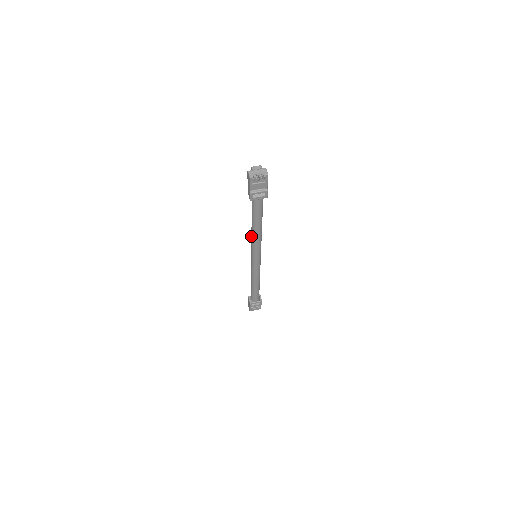
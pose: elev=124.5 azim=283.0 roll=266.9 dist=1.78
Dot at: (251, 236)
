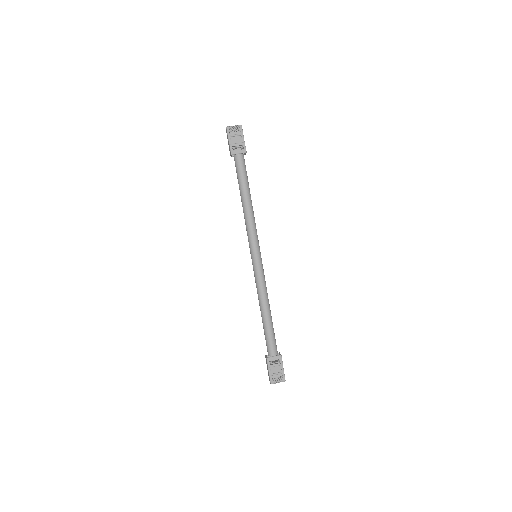
Dot at: occluded
